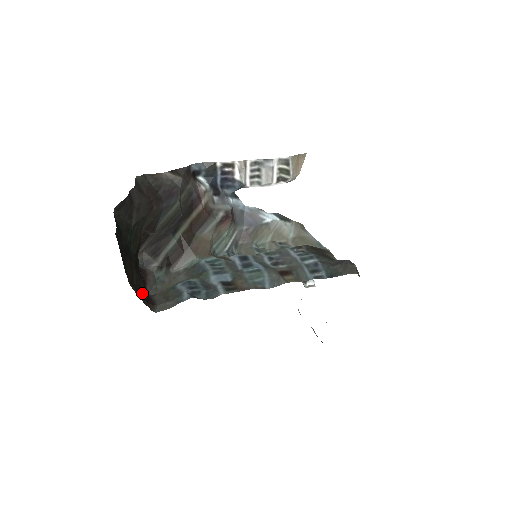
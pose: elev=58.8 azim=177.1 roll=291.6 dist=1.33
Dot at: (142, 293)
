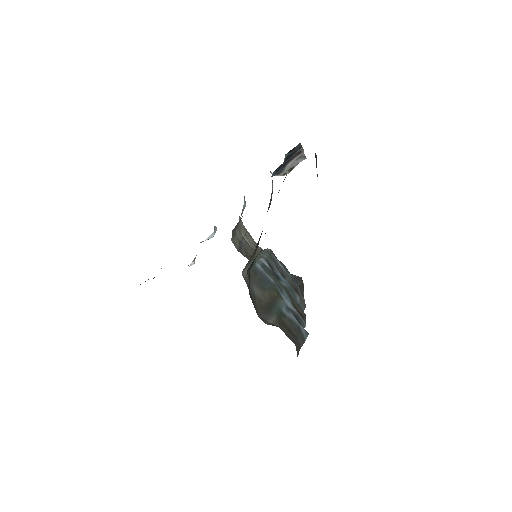
Dot at: occluded
